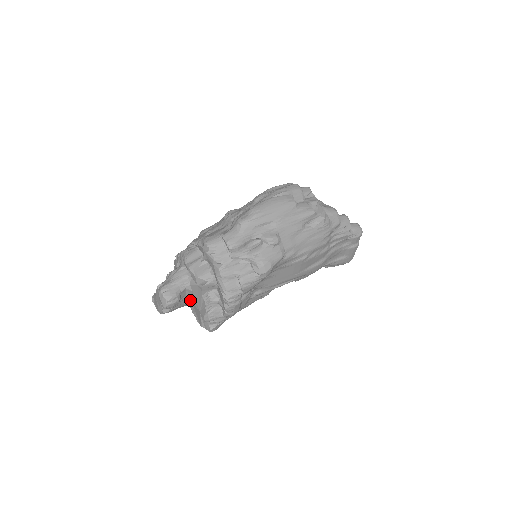
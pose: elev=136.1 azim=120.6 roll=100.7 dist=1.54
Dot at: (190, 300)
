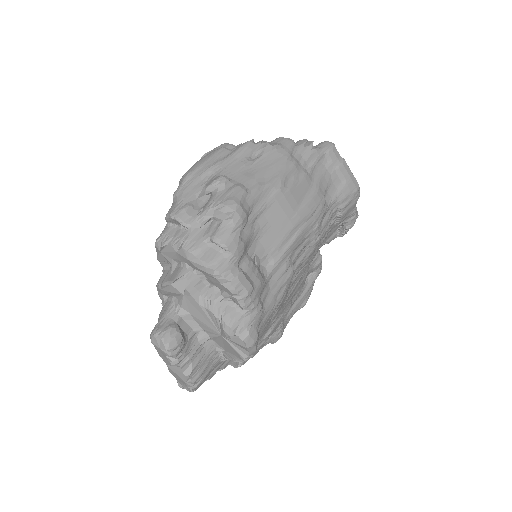
Dot at: (204, 336)
